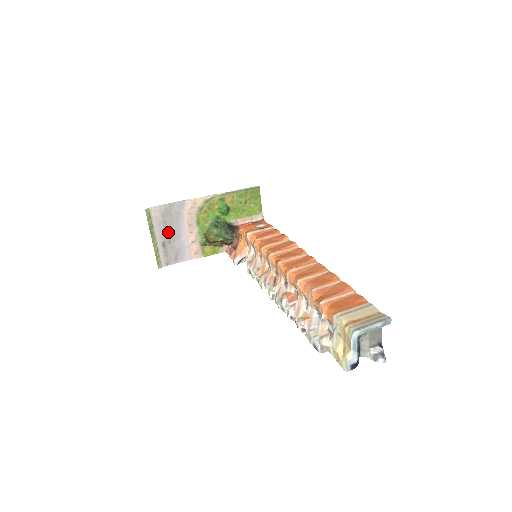
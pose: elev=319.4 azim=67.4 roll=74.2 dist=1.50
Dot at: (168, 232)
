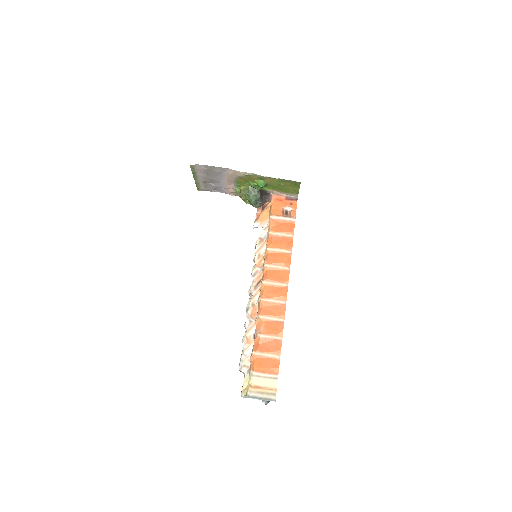
Dot at: (209, 178)
